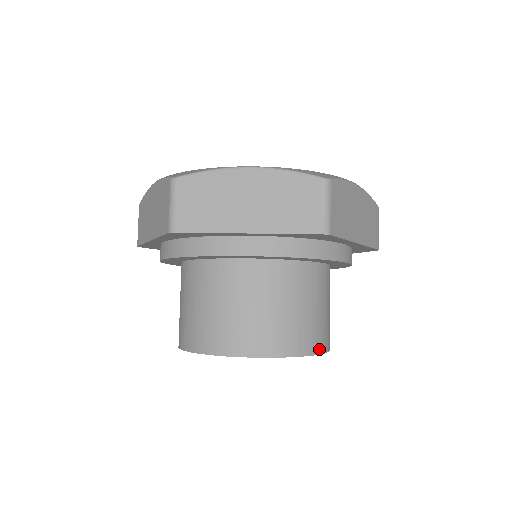
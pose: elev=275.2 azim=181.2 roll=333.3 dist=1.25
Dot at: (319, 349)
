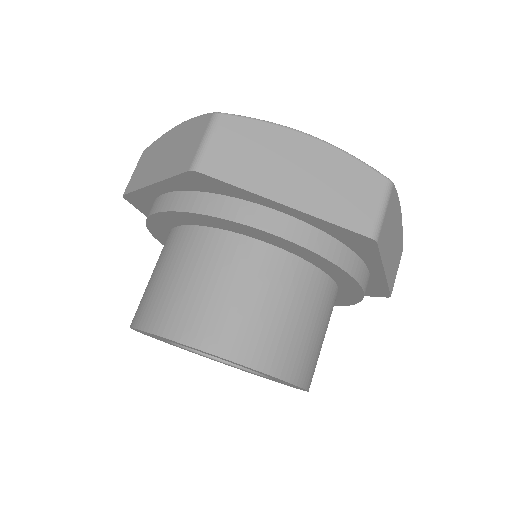
Dot at: (305, 382)
